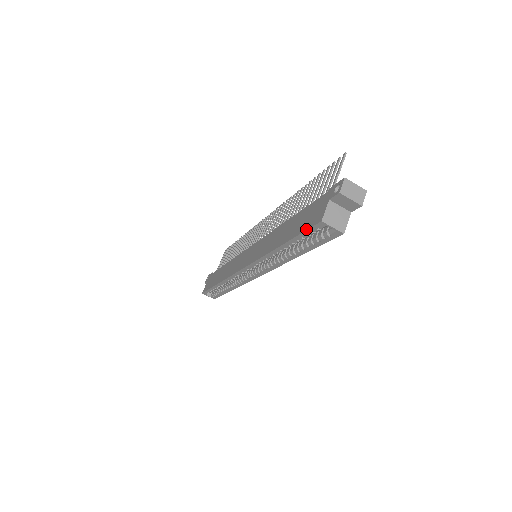
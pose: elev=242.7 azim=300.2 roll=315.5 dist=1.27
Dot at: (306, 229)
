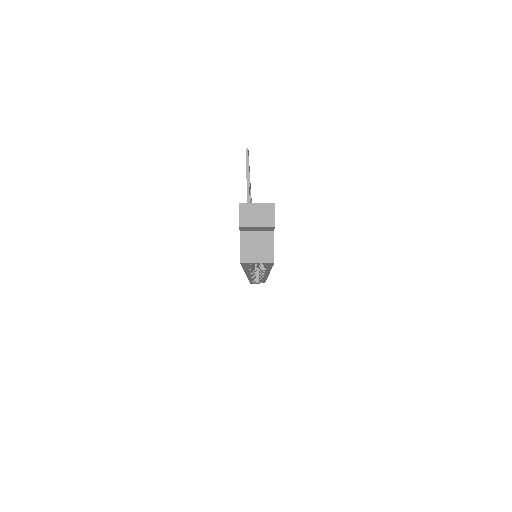
Dot at: occluded
